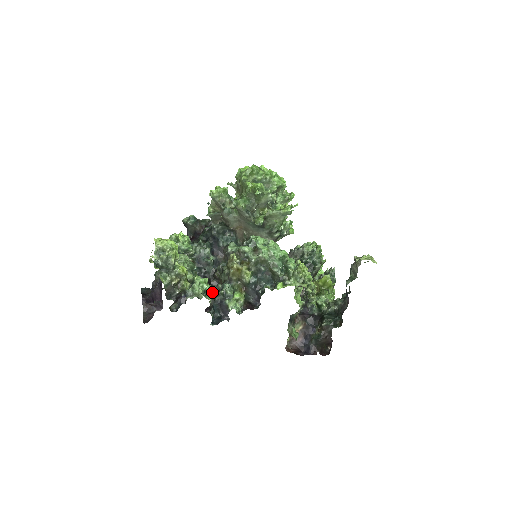
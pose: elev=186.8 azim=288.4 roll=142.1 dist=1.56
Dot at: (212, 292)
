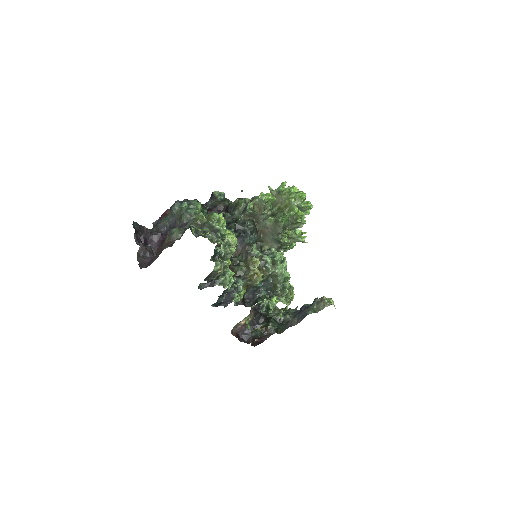
Dot at: (231, 284)
